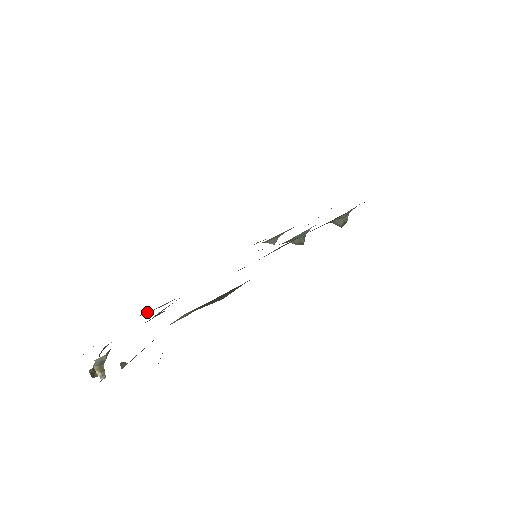
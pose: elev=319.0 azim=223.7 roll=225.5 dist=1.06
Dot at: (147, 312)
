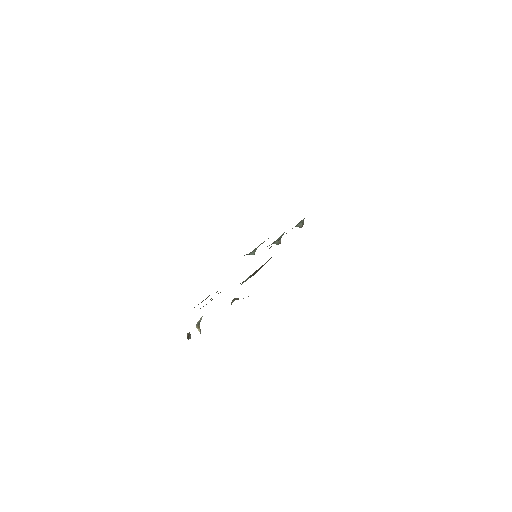
Dot at: occluded
